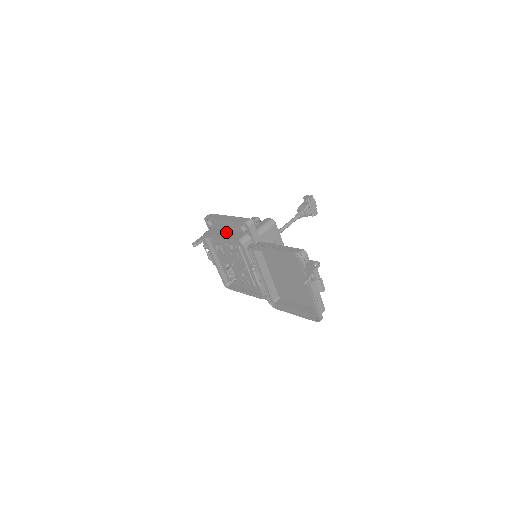
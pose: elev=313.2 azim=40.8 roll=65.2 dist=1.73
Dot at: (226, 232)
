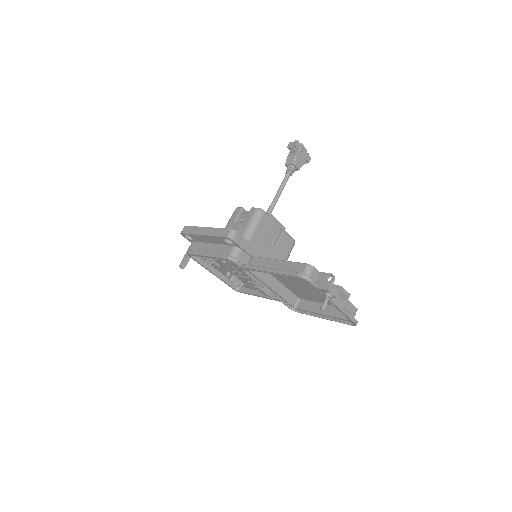
Dot at: (210, 247)
